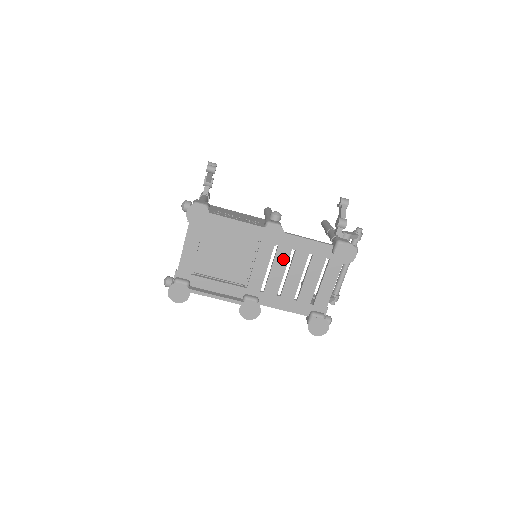
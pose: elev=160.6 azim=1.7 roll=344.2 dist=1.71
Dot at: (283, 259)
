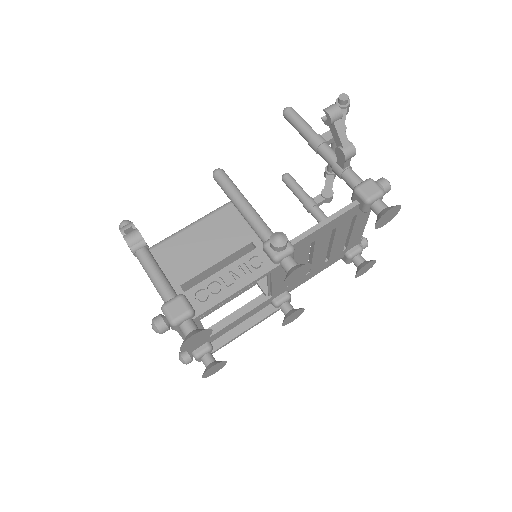
Dot at: (303, 256)
